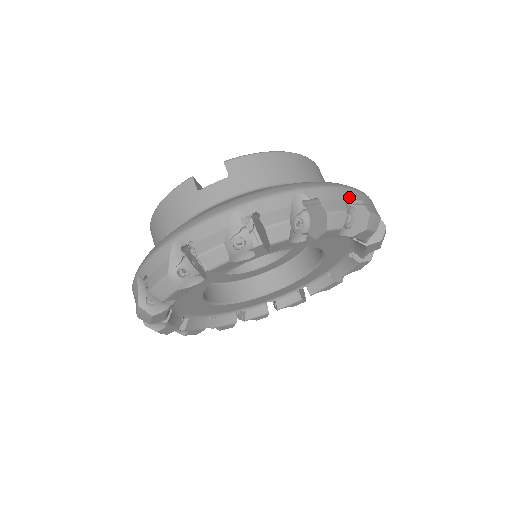
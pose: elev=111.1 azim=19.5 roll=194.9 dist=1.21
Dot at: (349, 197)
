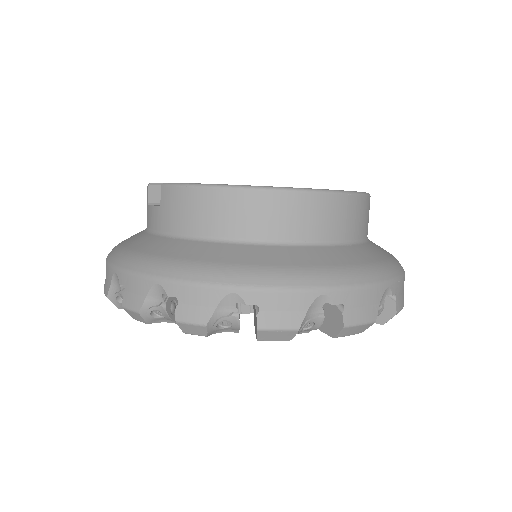
Dot at: (235, 301)
